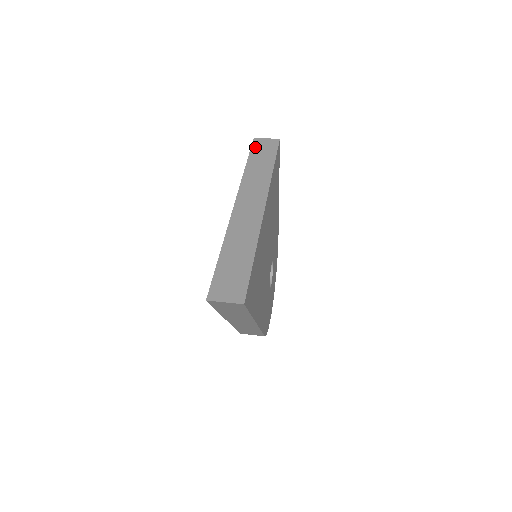
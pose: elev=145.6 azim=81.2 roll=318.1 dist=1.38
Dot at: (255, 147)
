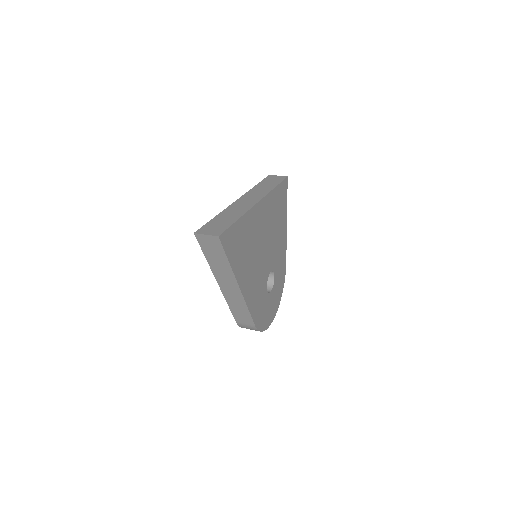
Dot at: (267, 178)
